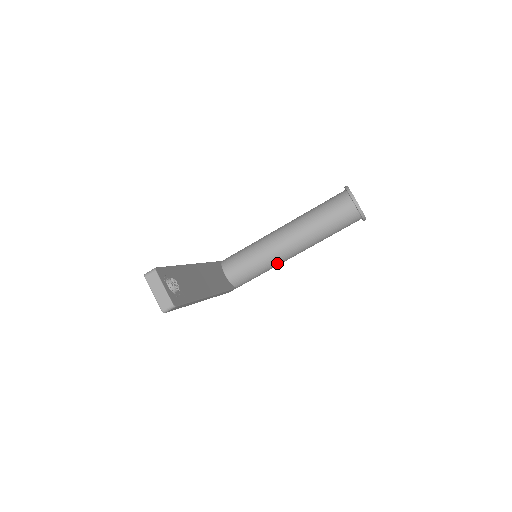
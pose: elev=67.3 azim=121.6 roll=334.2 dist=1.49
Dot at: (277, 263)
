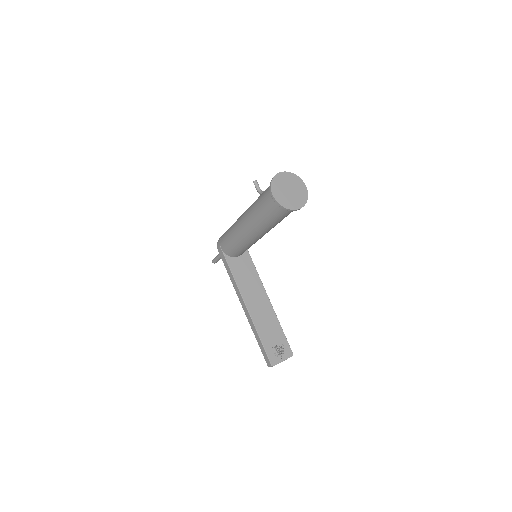
Dot at: occluded
